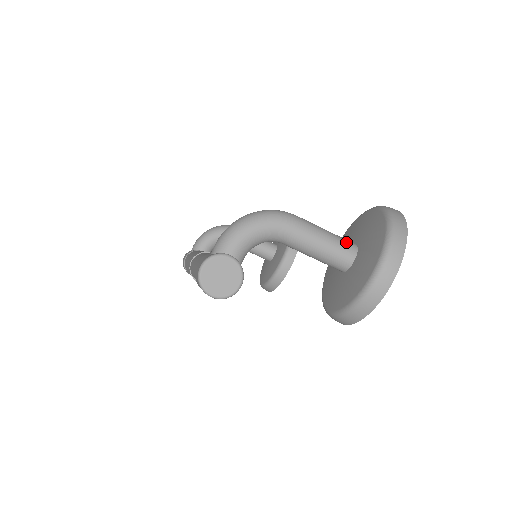
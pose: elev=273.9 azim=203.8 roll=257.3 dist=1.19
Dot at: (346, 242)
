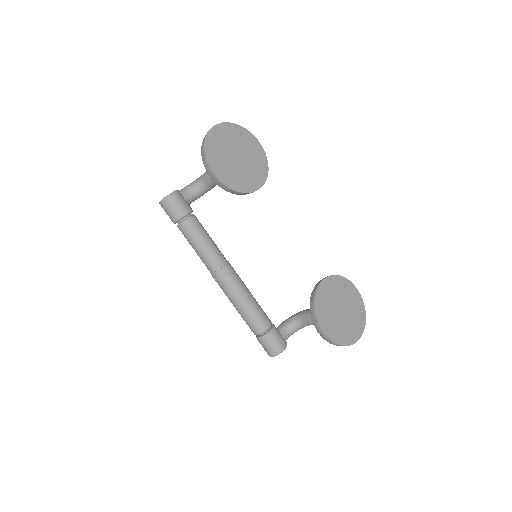
Dot at: occluded
